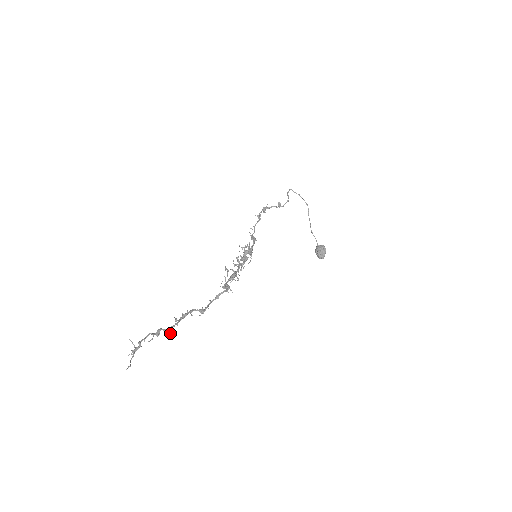
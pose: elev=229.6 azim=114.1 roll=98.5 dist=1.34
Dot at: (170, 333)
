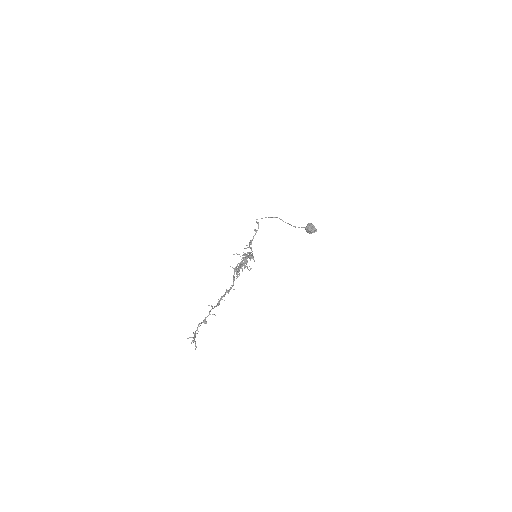
Dot at: (212, 314)
